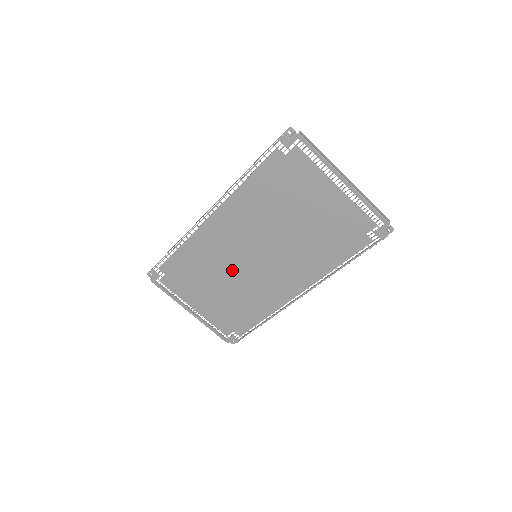
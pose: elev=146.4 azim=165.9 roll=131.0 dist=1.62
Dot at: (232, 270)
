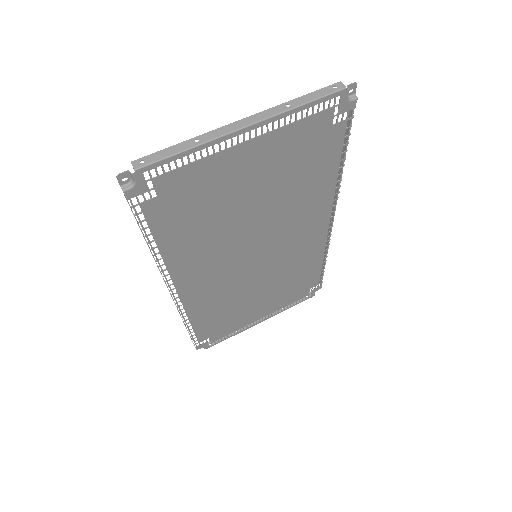
Dot at: (252, 281)
